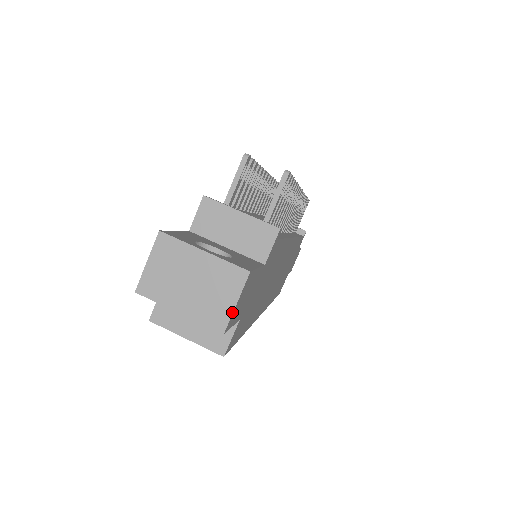
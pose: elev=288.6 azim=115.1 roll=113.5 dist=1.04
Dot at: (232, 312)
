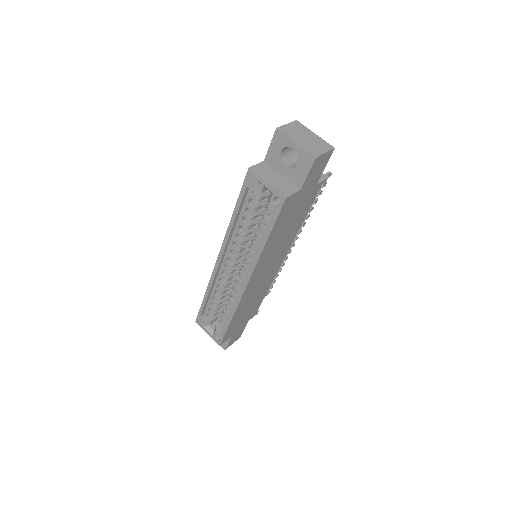
Dot at: (322, 154)
